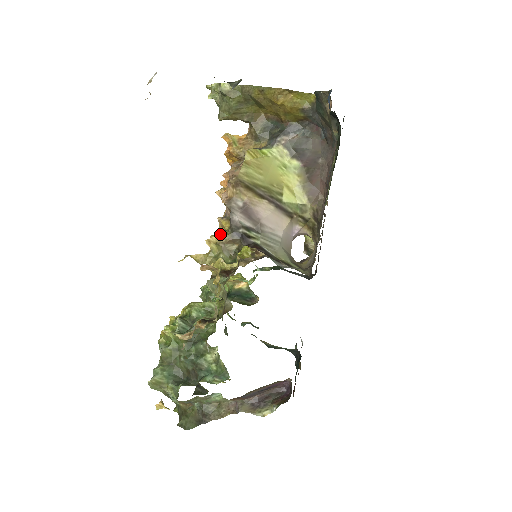
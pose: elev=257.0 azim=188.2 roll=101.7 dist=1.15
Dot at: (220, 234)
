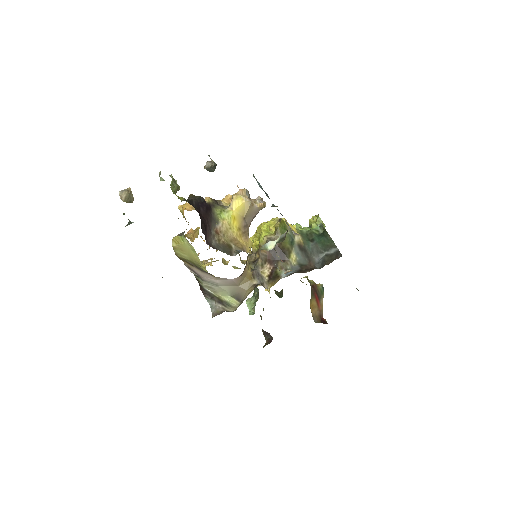
Dot at: occluded
